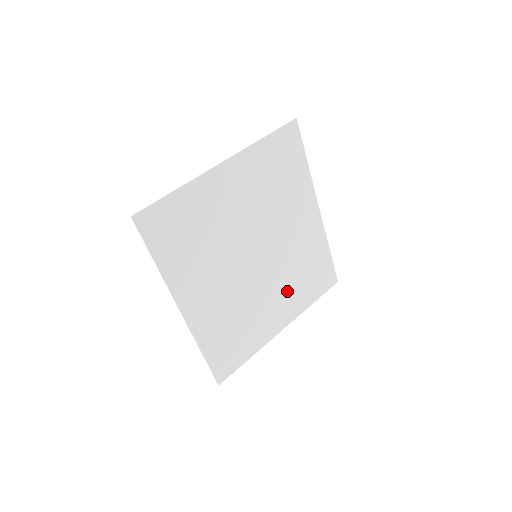
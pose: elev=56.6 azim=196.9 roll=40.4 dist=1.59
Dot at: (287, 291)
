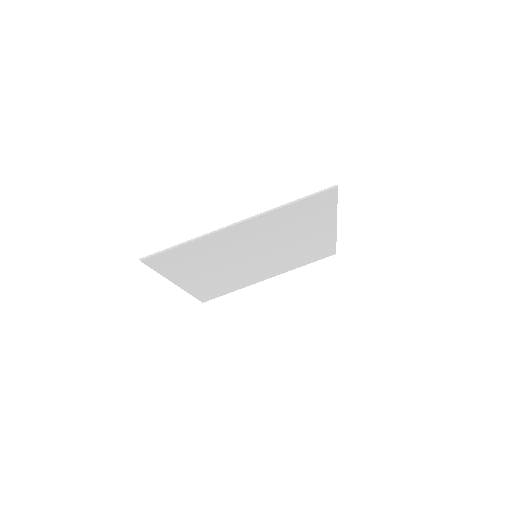
Dot at: (280, 265)
